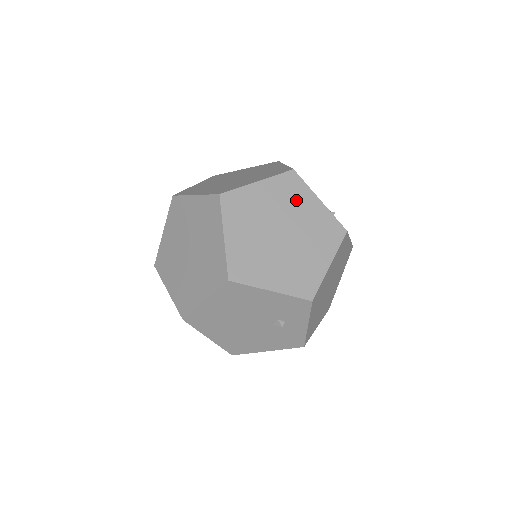
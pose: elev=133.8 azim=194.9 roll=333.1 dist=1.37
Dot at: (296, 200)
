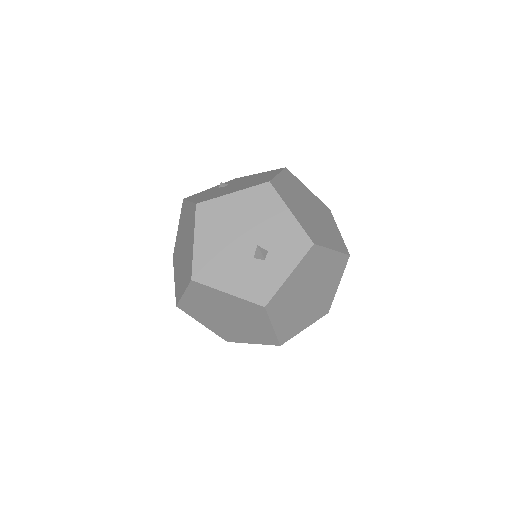
Dot at: (214, 298)
